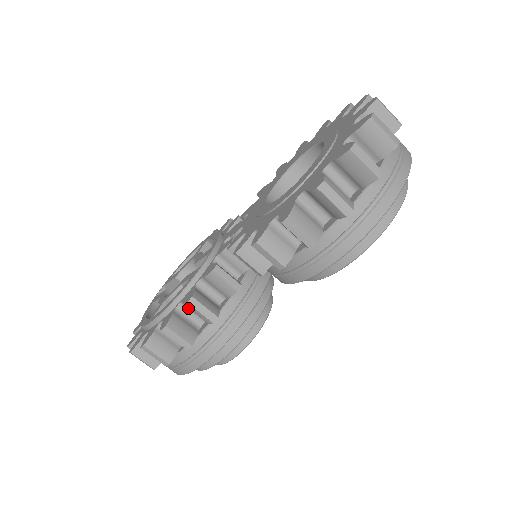
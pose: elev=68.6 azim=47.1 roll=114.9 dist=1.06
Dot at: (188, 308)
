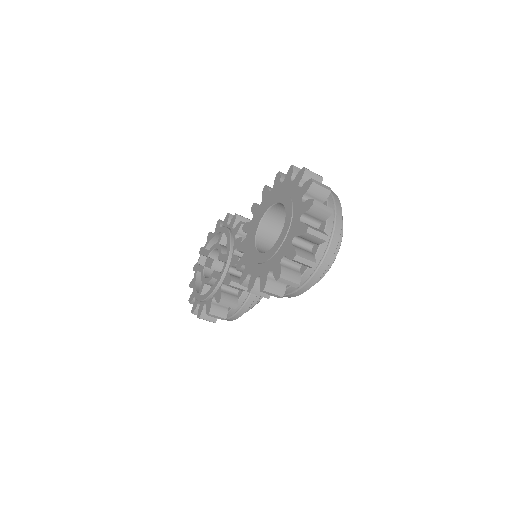
Dot at: occluded
